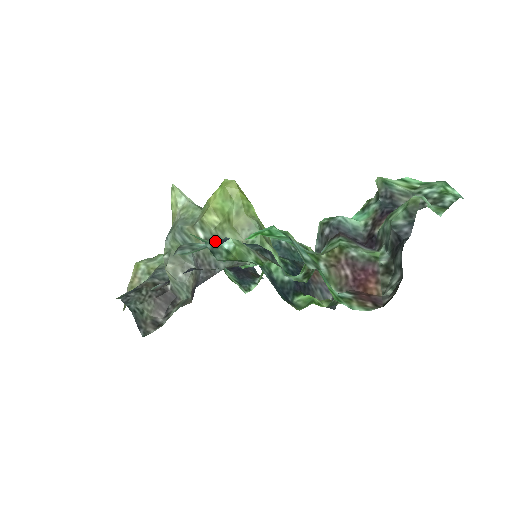
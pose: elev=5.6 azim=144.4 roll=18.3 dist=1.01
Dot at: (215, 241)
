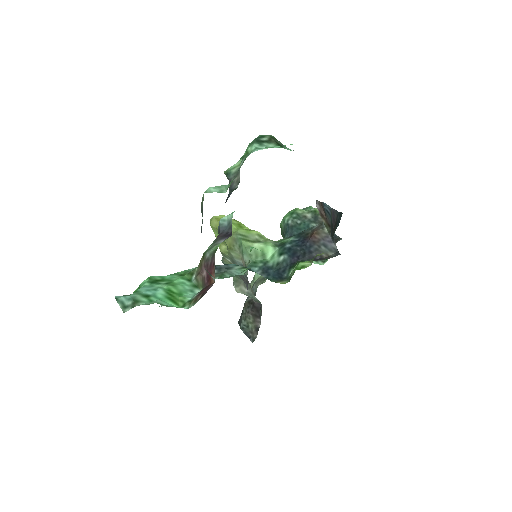
Dot at: (234, 261)
